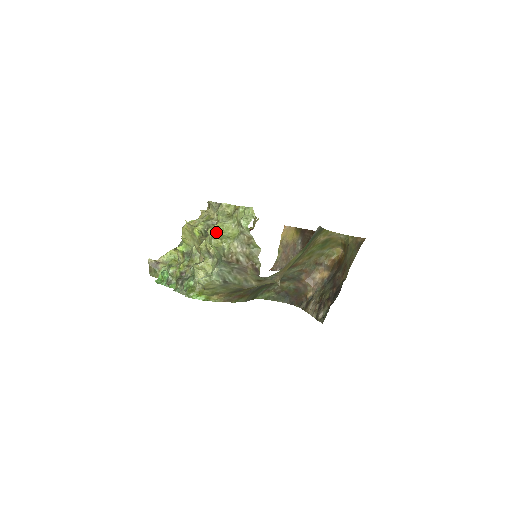
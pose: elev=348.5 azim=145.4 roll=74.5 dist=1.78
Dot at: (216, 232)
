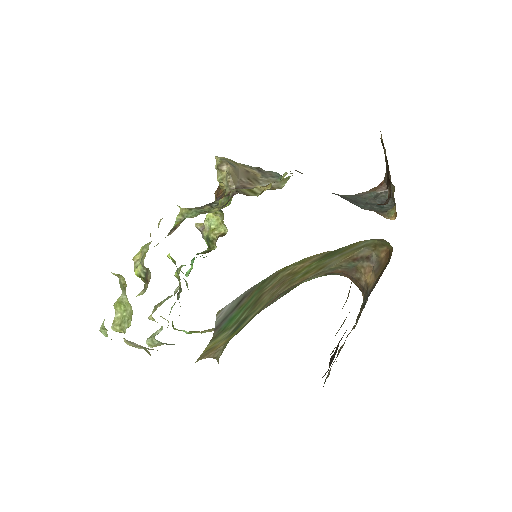
Dot at: (119, 310)
